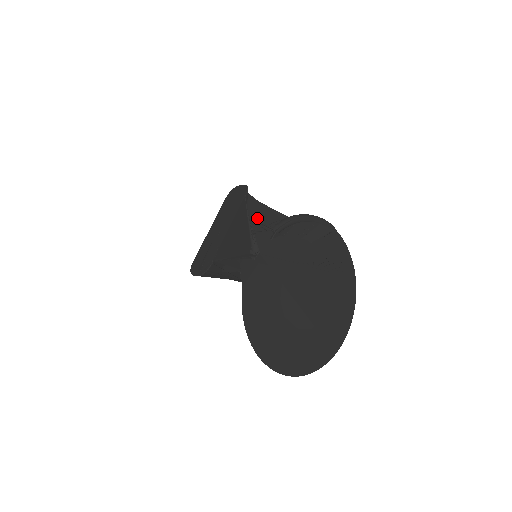
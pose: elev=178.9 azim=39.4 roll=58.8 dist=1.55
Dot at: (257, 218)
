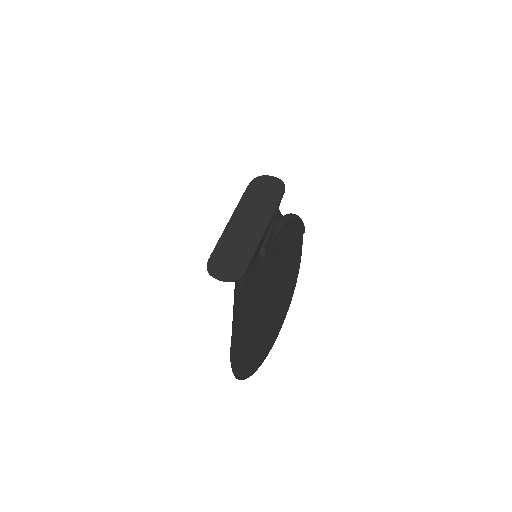
Dot at: occluded
